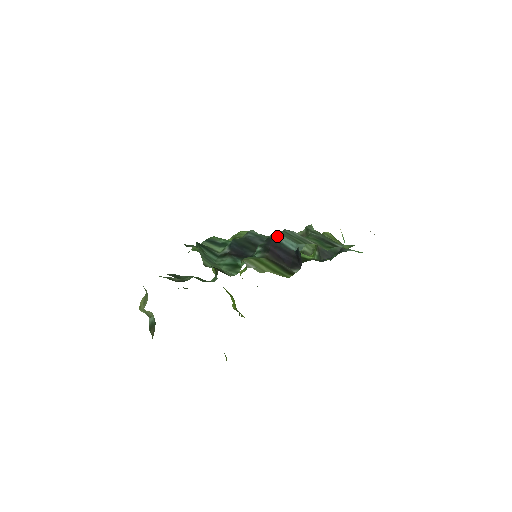
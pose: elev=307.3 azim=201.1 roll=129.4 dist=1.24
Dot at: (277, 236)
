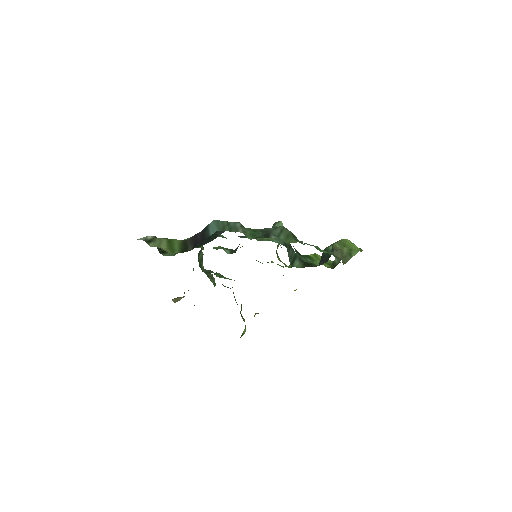
Dot at: (211, 224)
